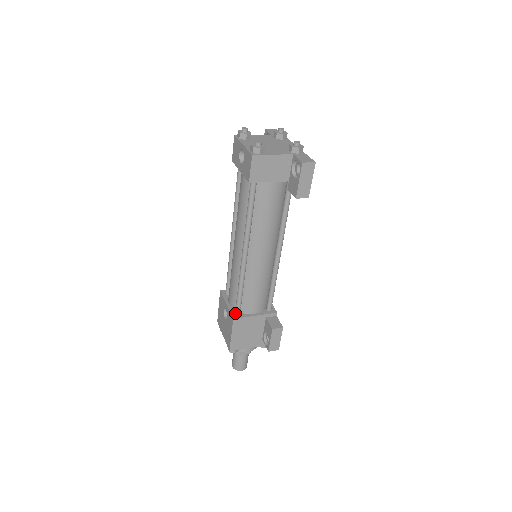
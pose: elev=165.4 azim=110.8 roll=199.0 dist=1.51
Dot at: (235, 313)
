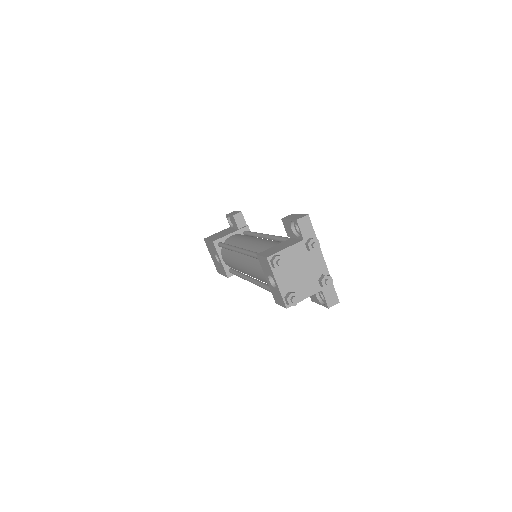
Dot at: (229, 272)
